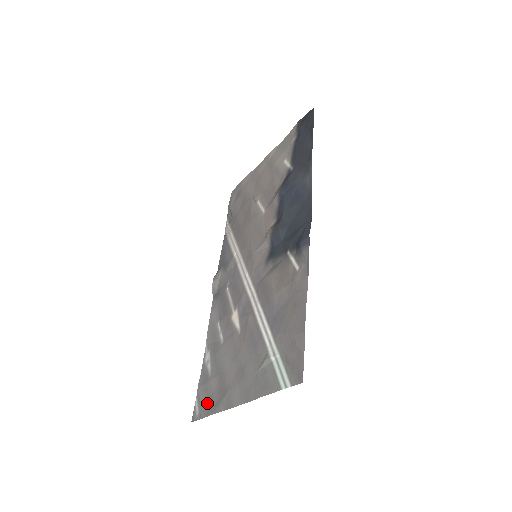
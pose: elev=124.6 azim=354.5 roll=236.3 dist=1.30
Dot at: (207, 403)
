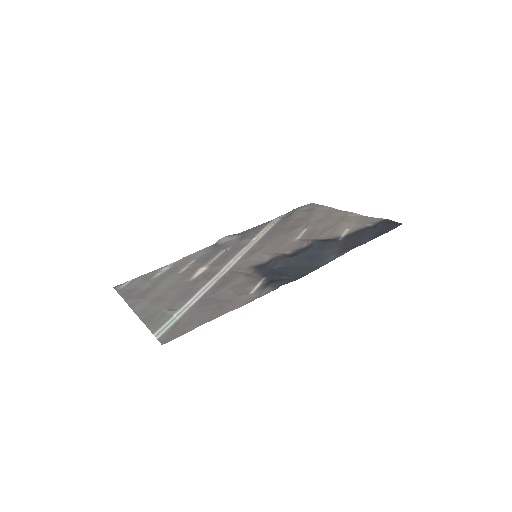
Dot at: (130, 289)
